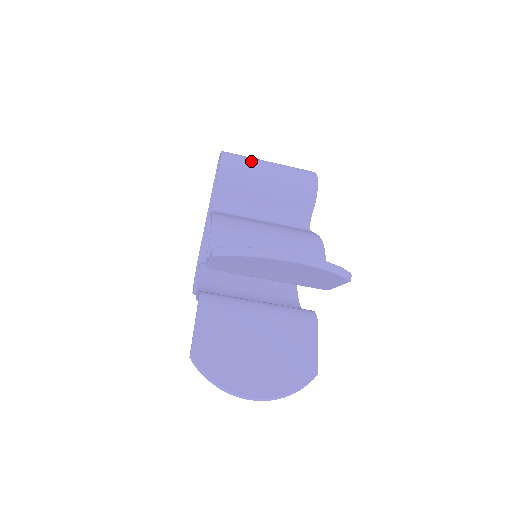
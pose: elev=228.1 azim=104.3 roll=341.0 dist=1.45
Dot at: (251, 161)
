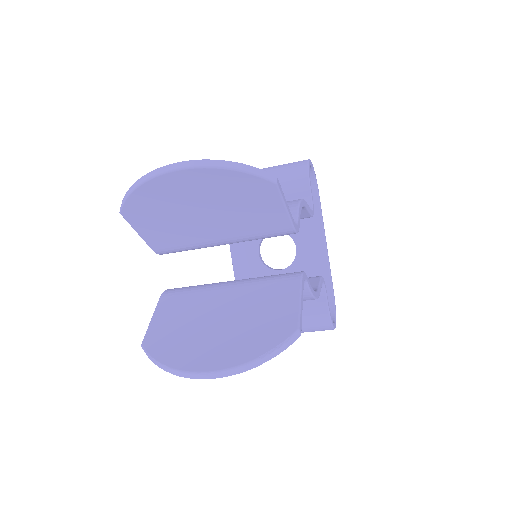
Dot at: occluded
